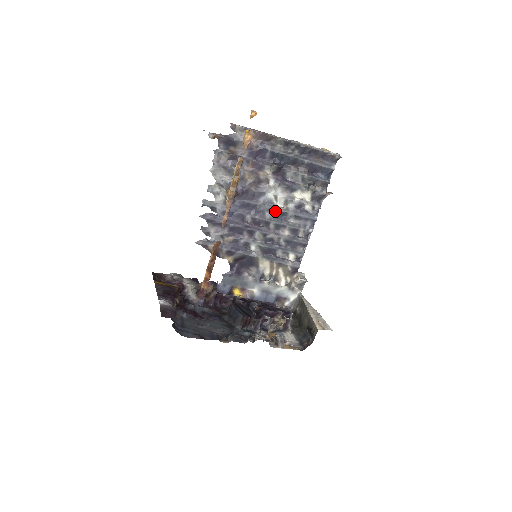
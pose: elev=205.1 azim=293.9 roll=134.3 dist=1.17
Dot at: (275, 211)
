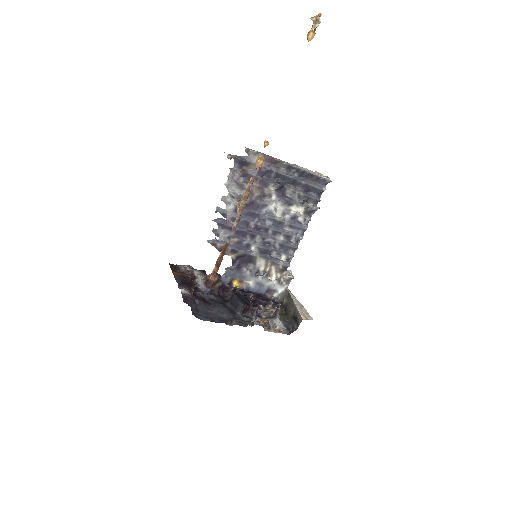
Dot at: (274, 220)
